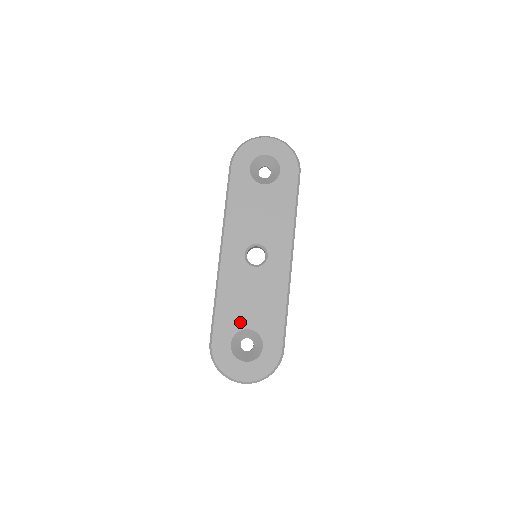
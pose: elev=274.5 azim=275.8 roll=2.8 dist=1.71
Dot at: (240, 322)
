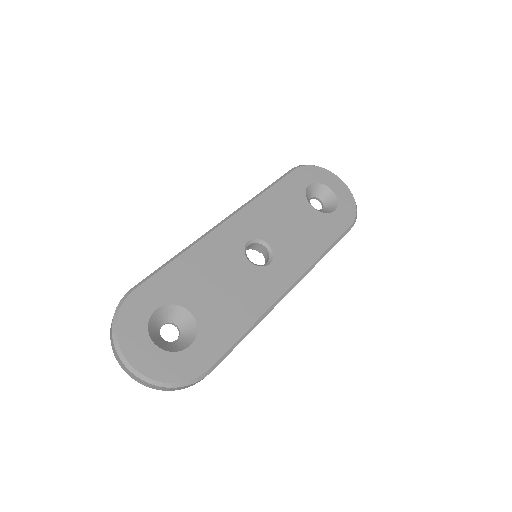
Dot at: (187, 297)
